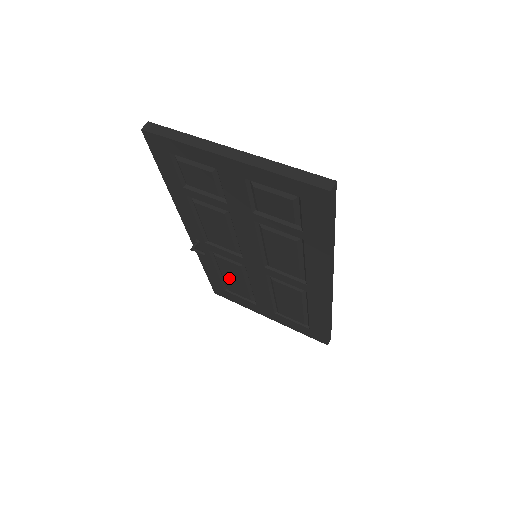
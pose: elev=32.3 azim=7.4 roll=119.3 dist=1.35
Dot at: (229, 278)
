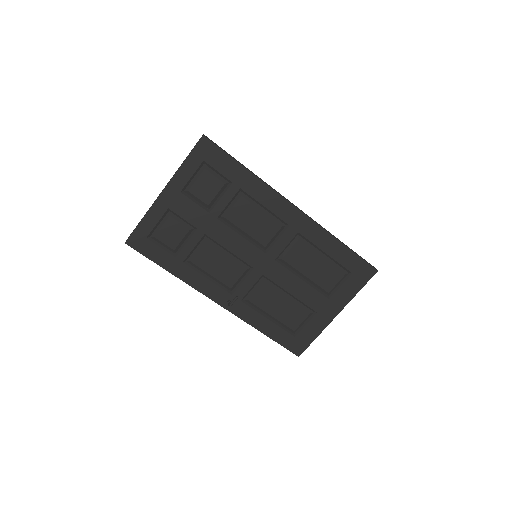
Dot at: (277, 312)
